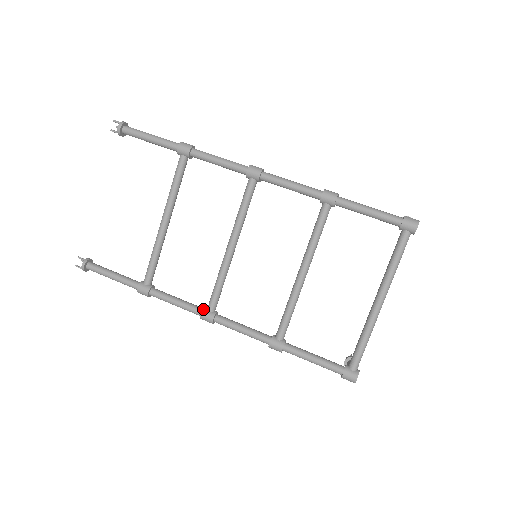
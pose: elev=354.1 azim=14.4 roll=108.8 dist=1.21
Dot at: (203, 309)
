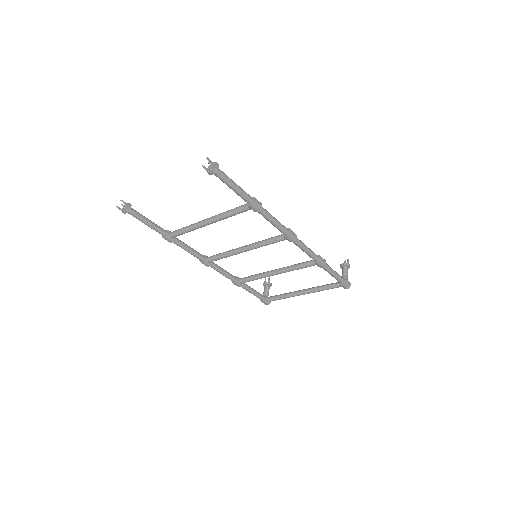
Dot at: (205, 260)
